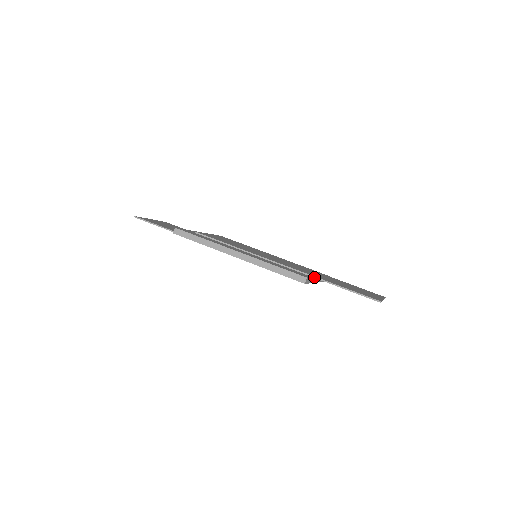
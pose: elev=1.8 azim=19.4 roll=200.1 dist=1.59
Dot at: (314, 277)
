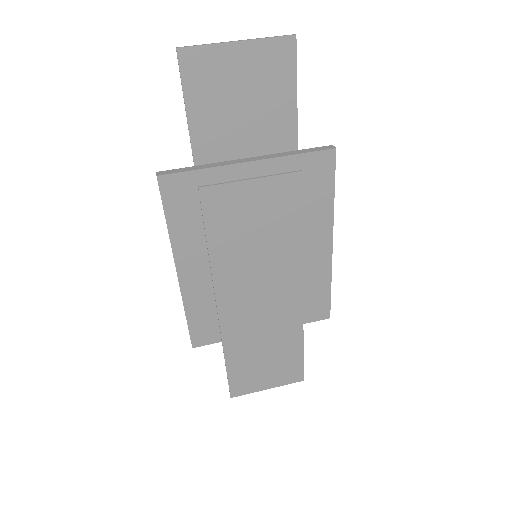
Dot at: (222, 344)
